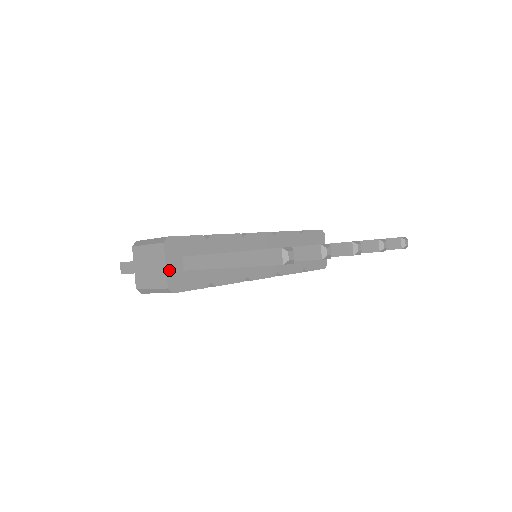
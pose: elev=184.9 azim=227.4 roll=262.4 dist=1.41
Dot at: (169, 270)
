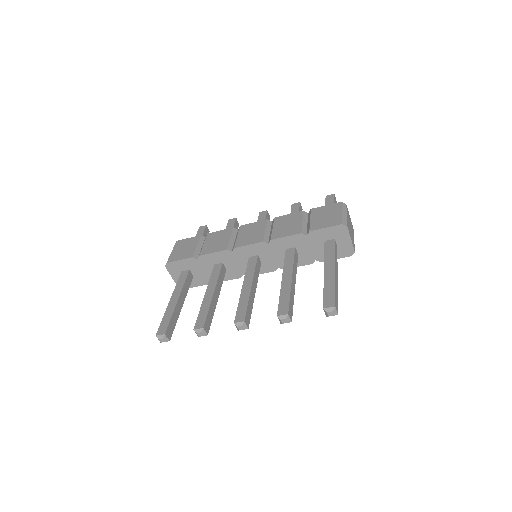
Dot at: (175, 279)
